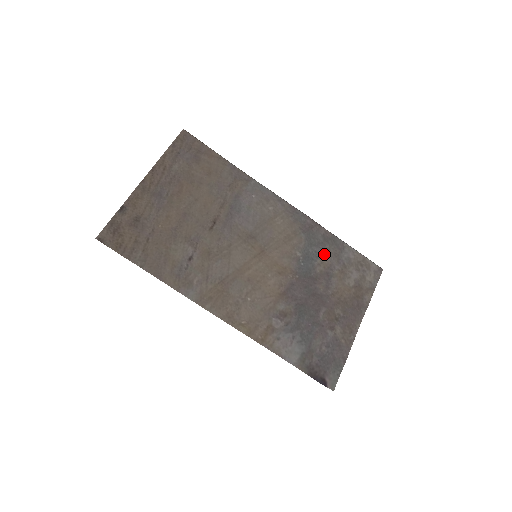
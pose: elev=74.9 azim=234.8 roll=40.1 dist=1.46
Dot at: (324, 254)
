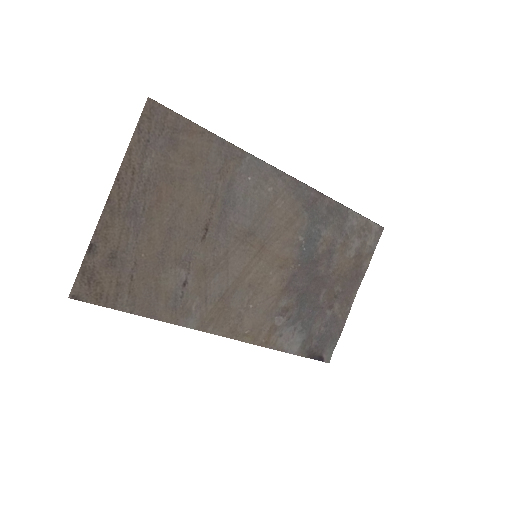
Dot at: (327, 230)
